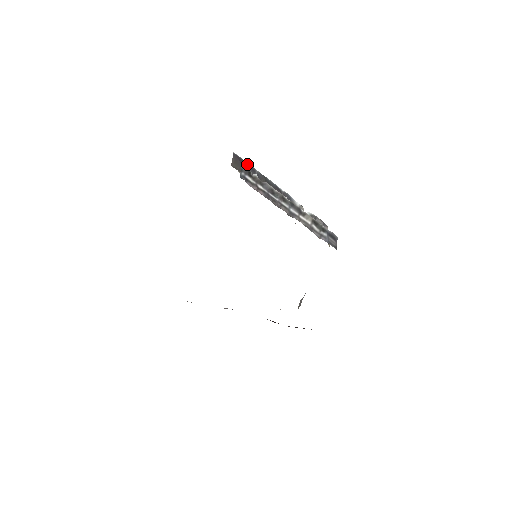
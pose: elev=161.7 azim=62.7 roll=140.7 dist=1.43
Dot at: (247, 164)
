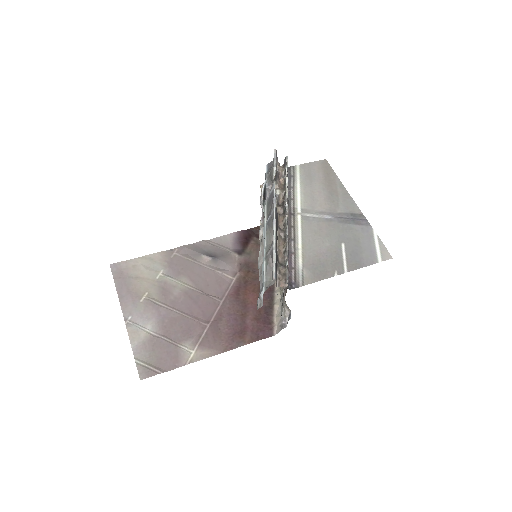
Dot at: (276, 260)
